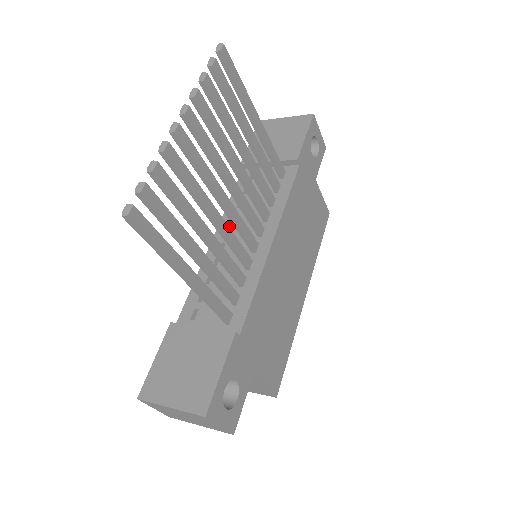
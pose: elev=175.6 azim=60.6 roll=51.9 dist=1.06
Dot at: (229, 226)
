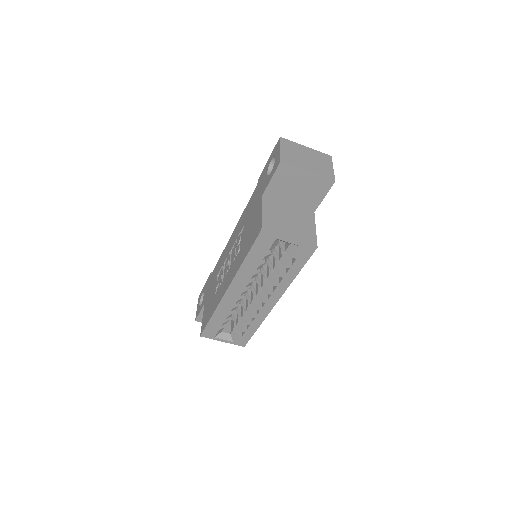
Dot at: occluded
